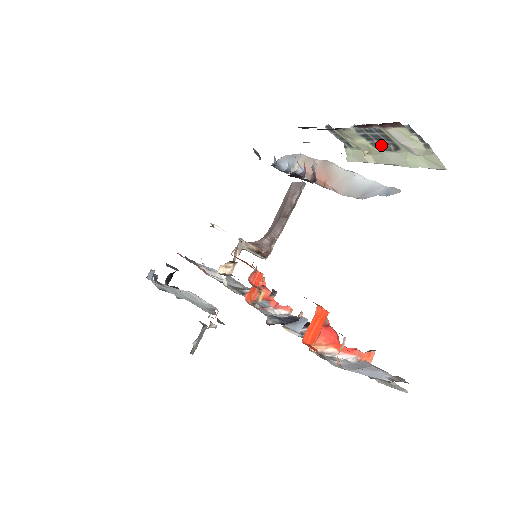
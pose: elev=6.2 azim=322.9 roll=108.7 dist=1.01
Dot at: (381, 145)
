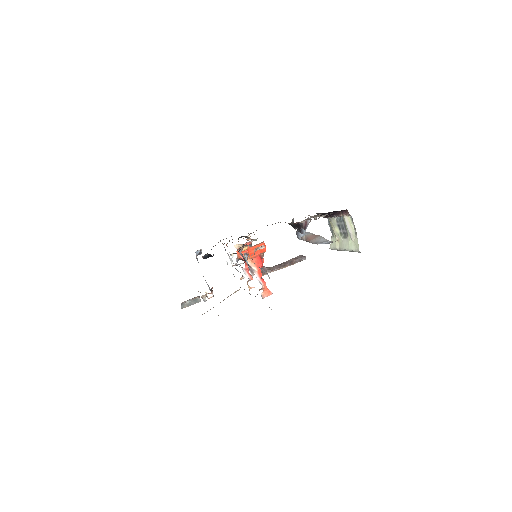
Dot at: (343, 235)
